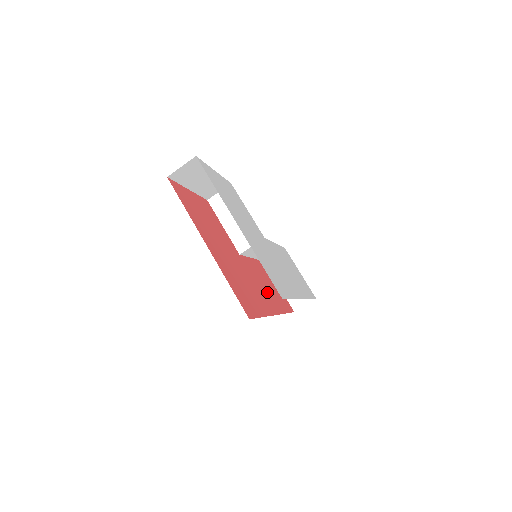
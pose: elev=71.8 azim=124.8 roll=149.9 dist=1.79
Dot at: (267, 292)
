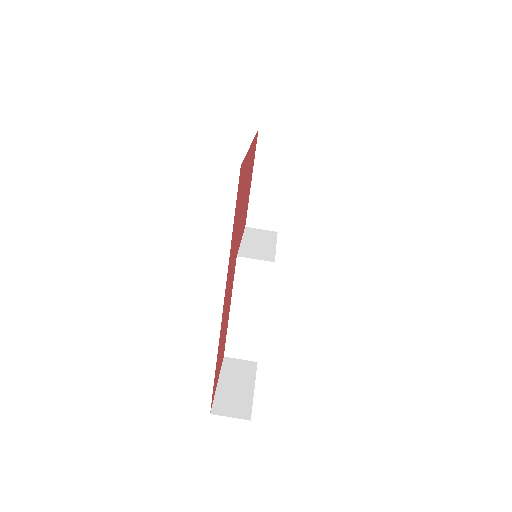
Dot at: occluded
